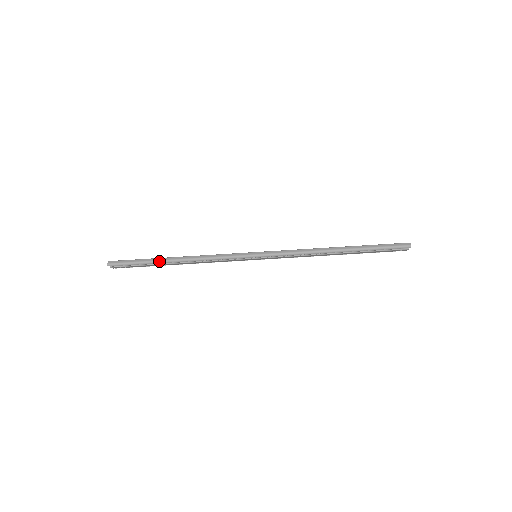
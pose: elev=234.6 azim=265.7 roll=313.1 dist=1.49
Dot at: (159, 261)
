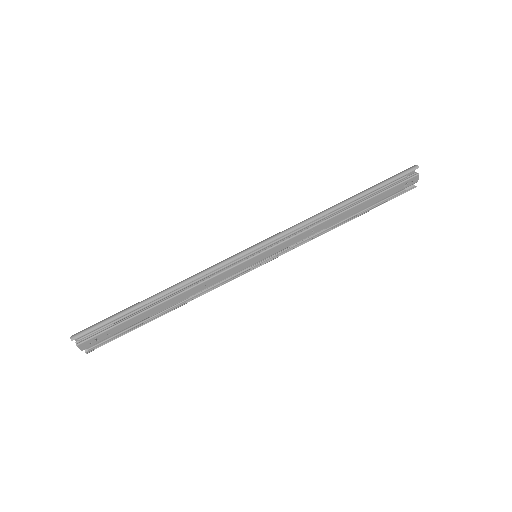
Dot at: (138, 305)
